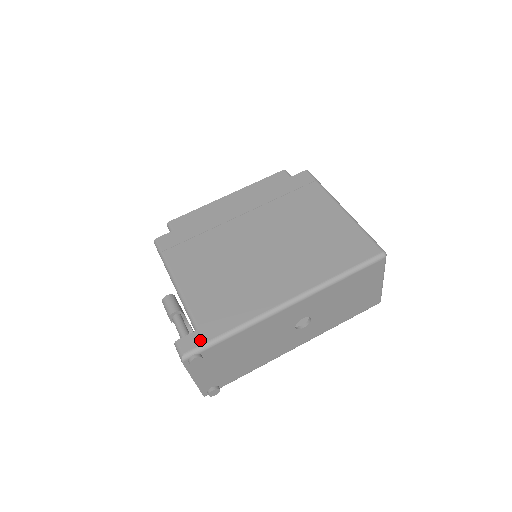
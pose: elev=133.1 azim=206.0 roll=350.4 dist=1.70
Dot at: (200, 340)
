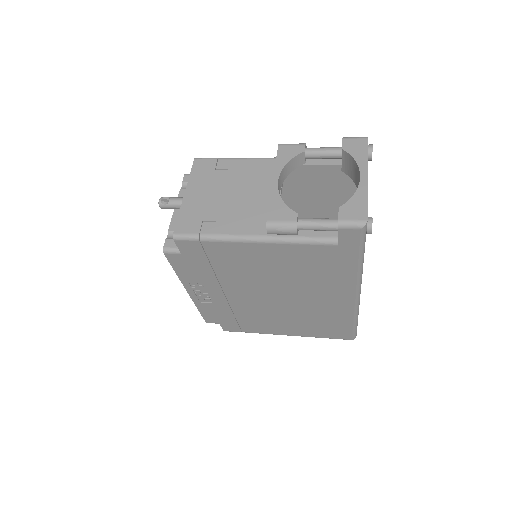
Dot at: occluded
